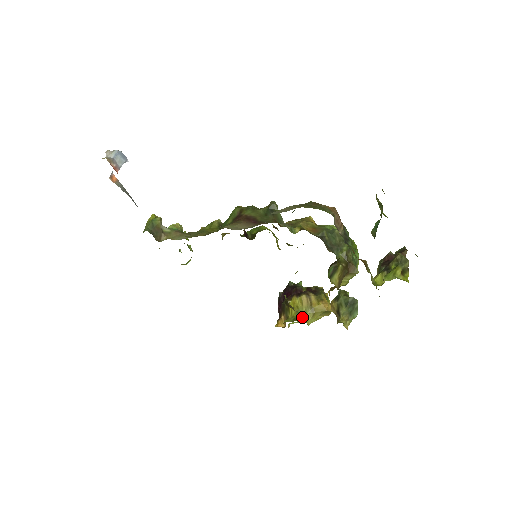
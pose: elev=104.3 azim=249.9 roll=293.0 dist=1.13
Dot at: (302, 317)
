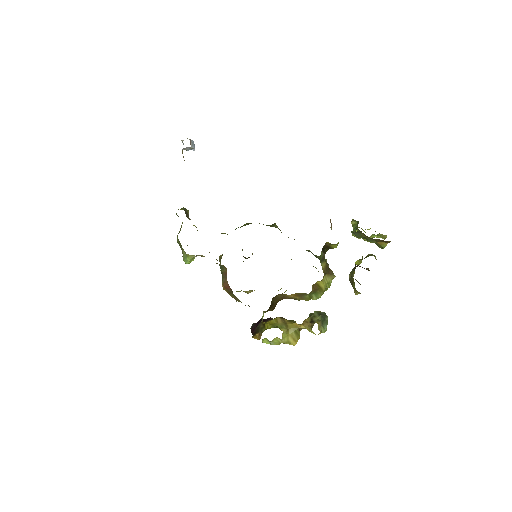
Dot at: (279, 327)
